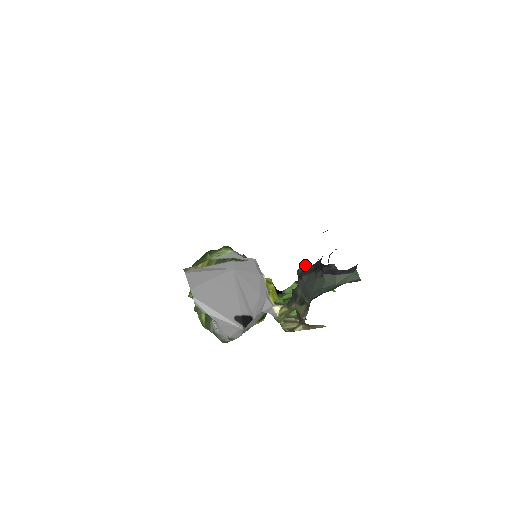
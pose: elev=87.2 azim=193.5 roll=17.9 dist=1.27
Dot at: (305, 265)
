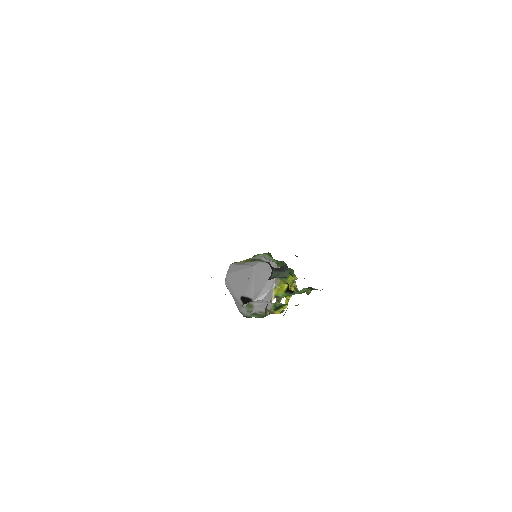
Dot at: occluded
